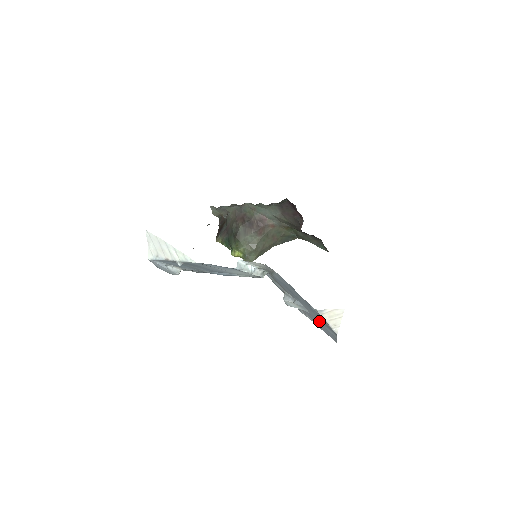
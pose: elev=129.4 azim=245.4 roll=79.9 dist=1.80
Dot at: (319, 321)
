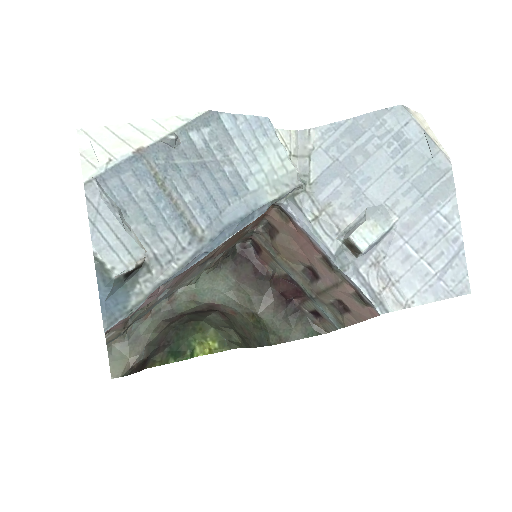
Dot at: (417, 217)
